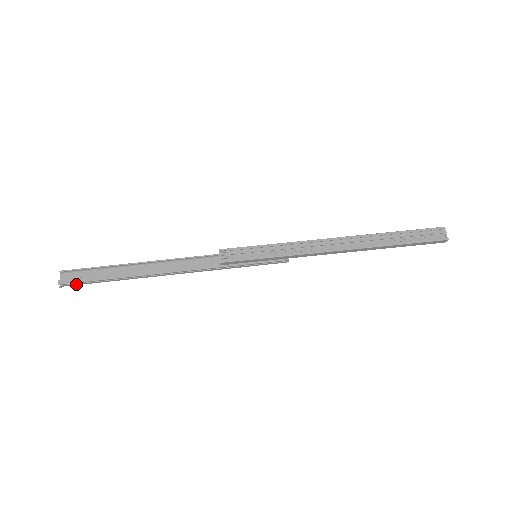
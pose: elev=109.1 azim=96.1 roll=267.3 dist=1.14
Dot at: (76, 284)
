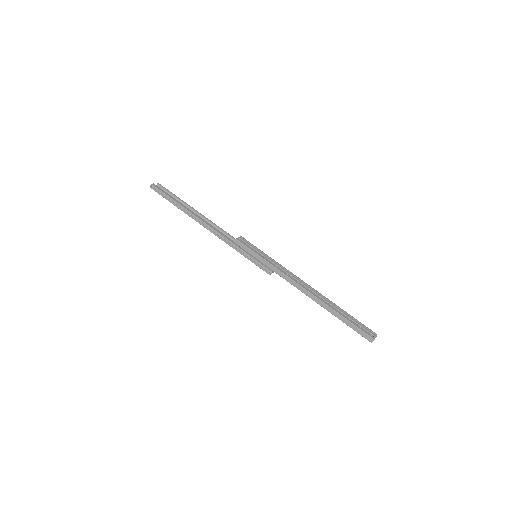
Dot at: (158, 192)
